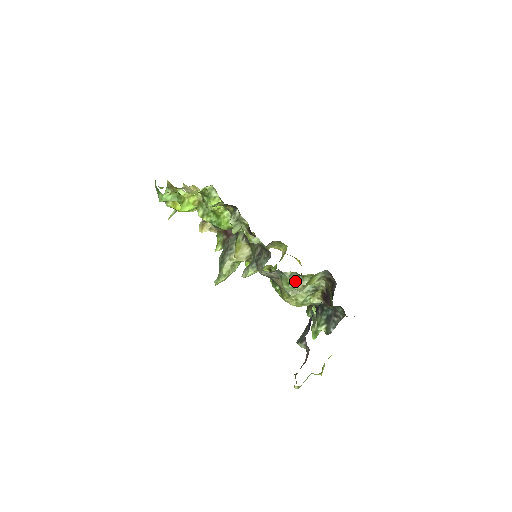
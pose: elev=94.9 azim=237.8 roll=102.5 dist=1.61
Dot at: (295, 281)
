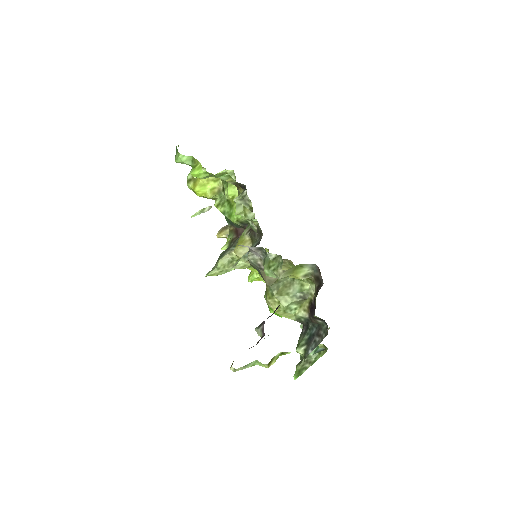
Dot at: (277, 265)
